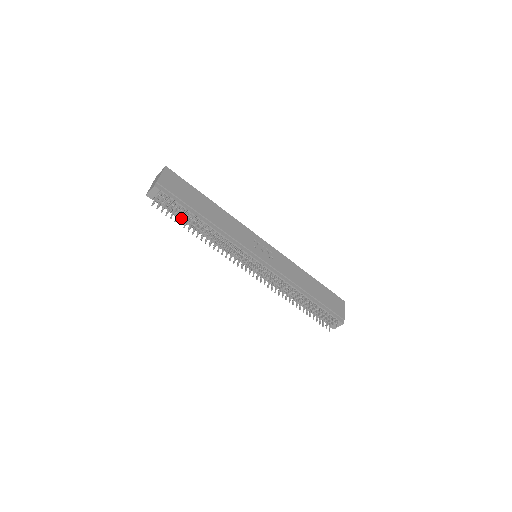
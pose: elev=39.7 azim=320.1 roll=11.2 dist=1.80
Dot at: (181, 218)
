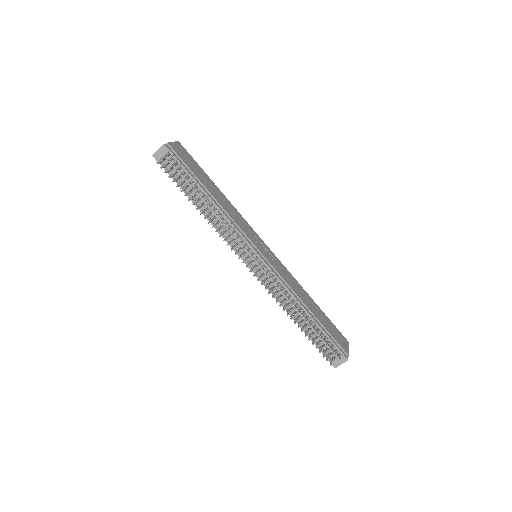
Dot at: (184, 188)
